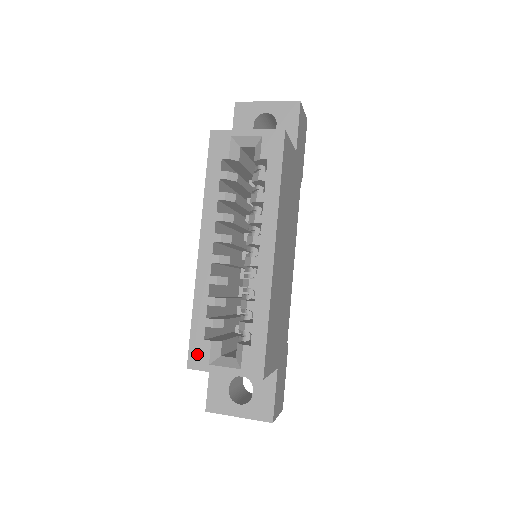
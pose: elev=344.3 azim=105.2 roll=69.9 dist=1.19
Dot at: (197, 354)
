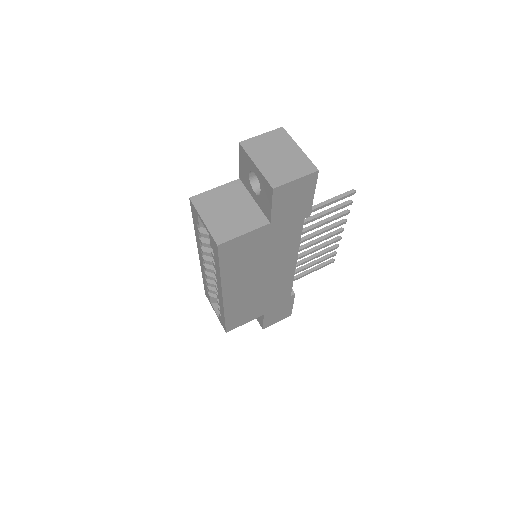
Dot at: (207, 294)
